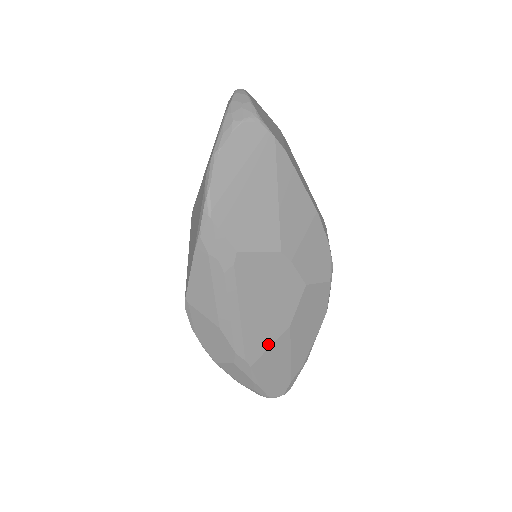
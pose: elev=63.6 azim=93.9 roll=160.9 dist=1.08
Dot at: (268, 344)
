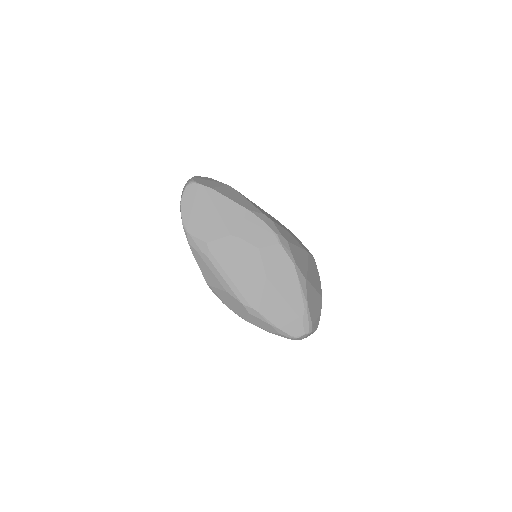
Dot at: (260, 293)
